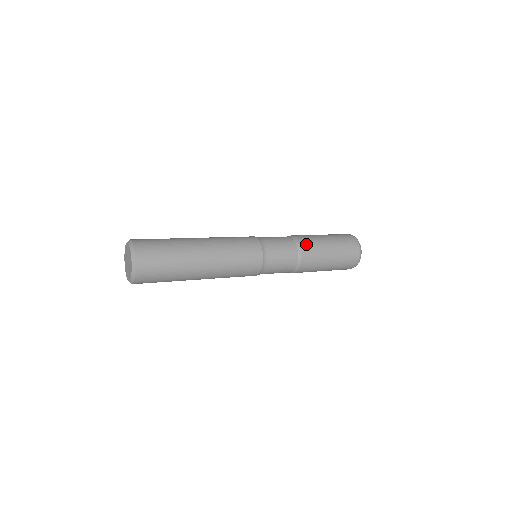
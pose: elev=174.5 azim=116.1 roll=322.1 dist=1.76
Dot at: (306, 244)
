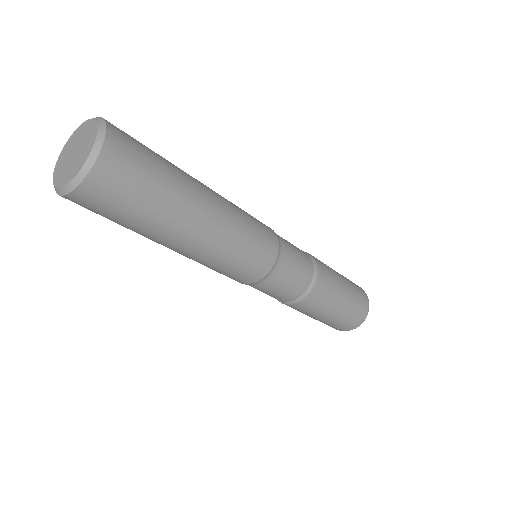
Dot at: occluded
